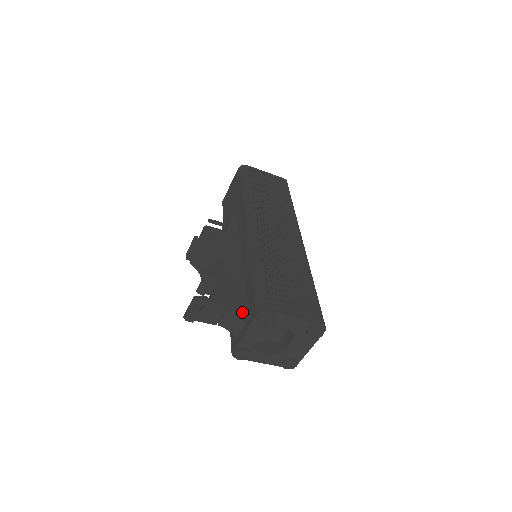
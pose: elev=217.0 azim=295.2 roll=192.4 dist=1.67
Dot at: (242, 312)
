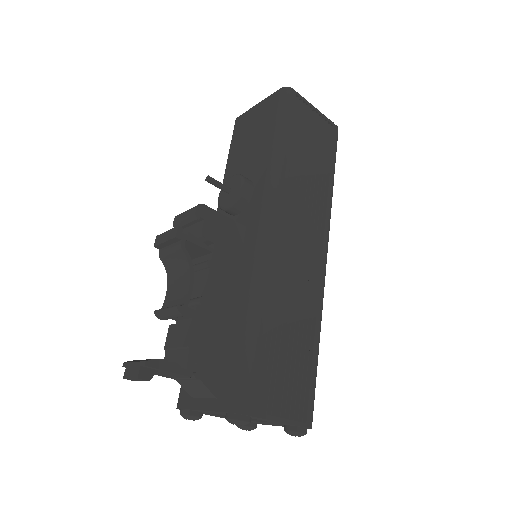
Dot at: (210, 387)
